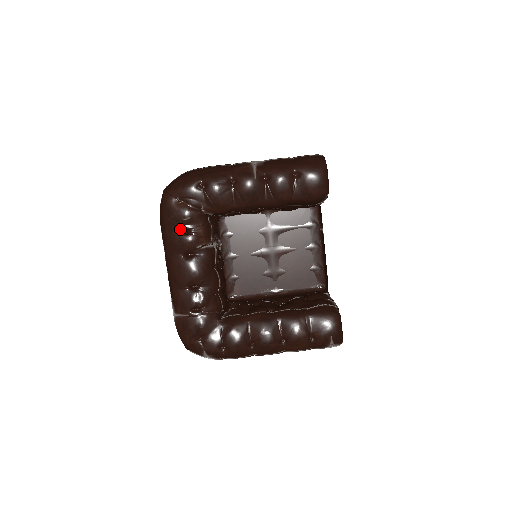
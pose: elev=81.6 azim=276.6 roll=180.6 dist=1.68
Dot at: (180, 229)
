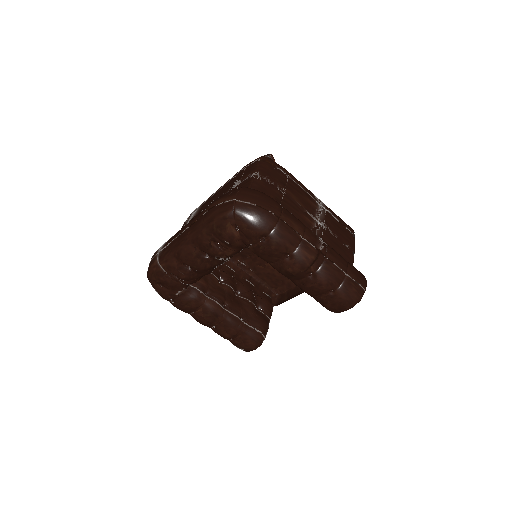
Dot at: (216, 241)
